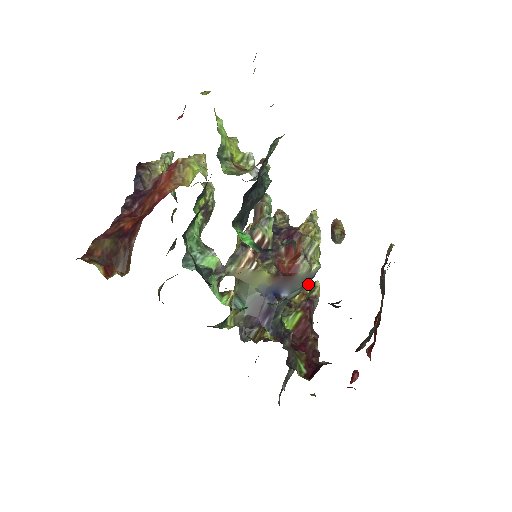
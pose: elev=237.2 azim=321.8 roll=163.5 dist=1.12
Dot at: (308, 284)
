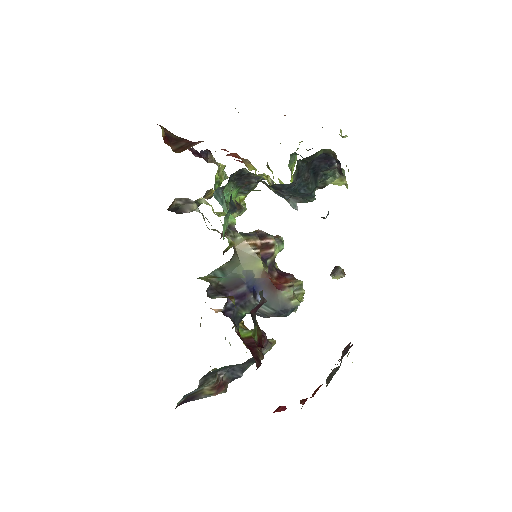
Dot at: occluded
